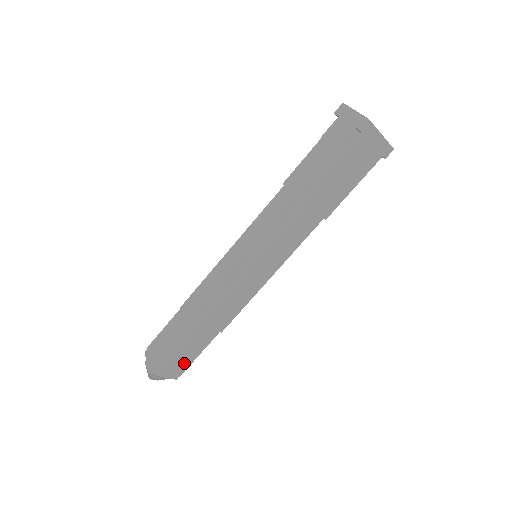
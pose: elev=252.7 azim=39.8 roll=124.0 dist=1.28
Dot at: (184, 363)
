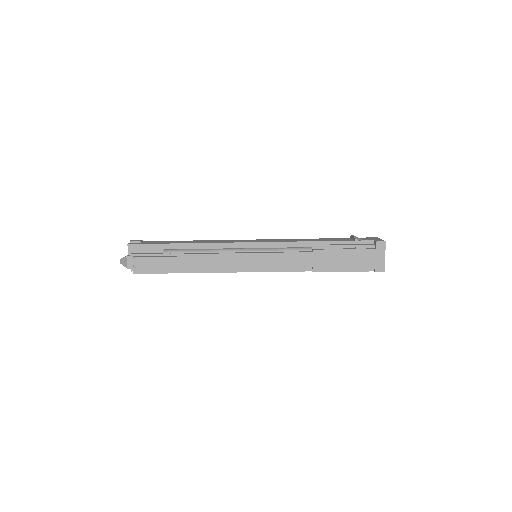
Dot at: occluded
